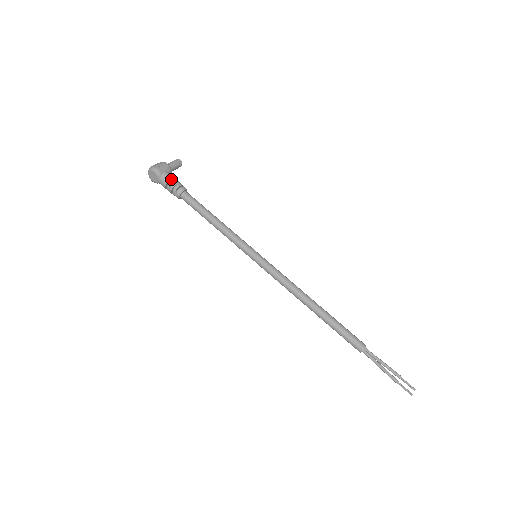
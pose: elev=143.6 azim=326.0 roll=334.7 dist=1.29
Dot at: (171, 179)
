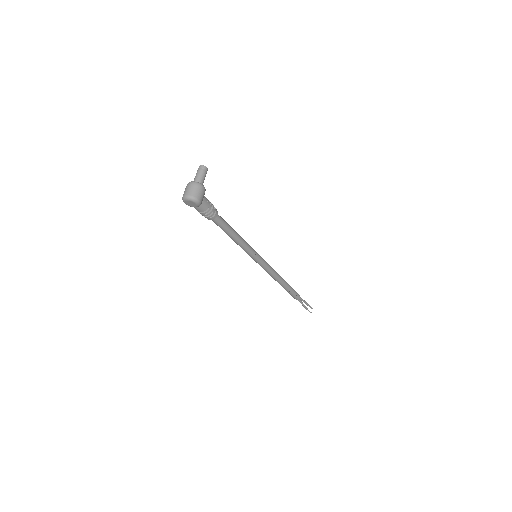
Dot at: (209, 207)
